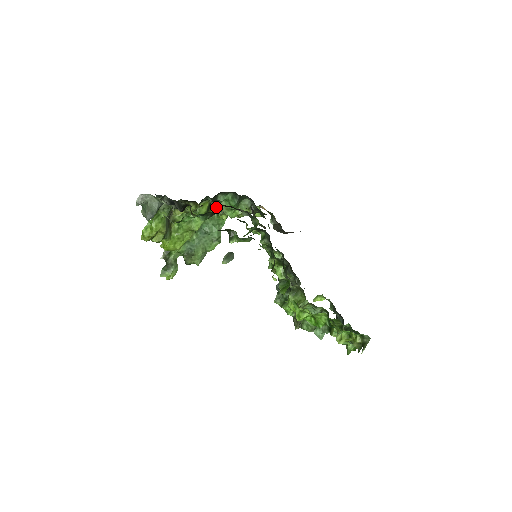
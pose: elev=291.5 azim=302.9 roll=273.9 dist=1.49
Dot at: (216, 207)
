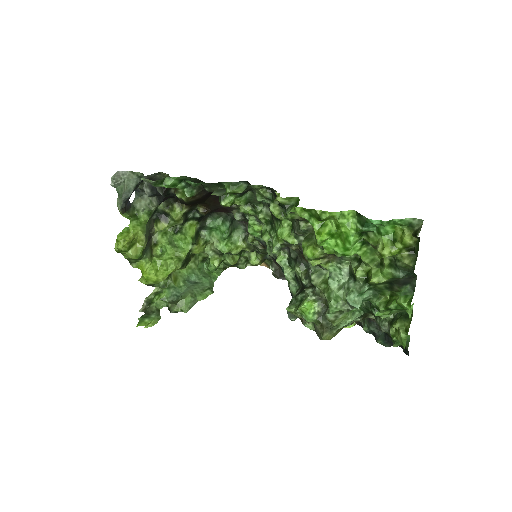
Dot at: (204, 211)
